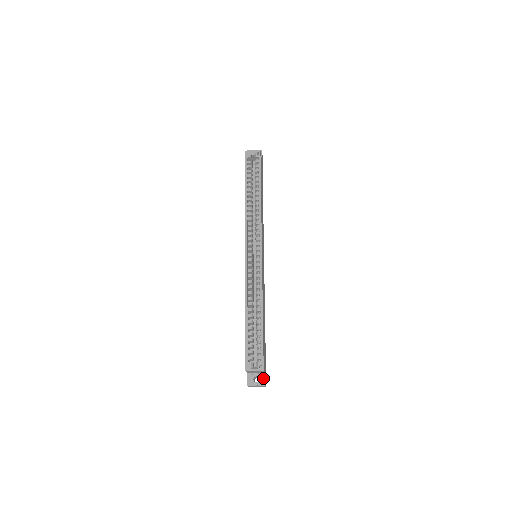
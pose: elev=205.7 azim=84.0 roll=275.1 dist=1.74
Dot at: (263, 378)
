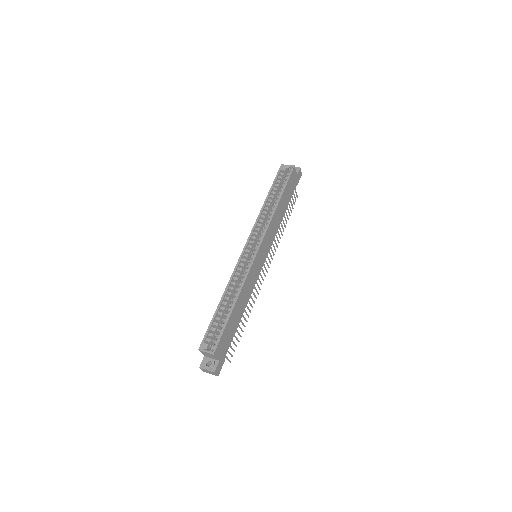
Dot at: (215, 365)
